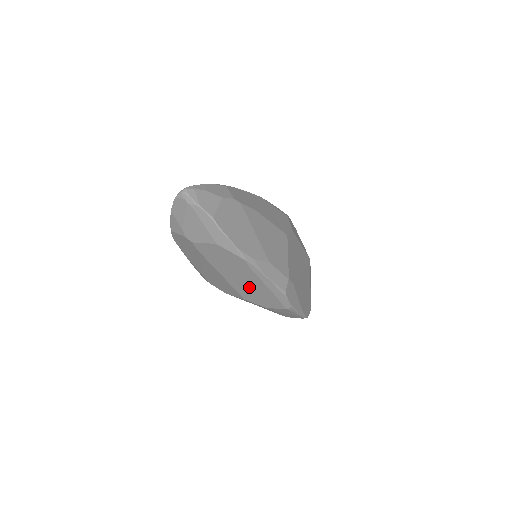
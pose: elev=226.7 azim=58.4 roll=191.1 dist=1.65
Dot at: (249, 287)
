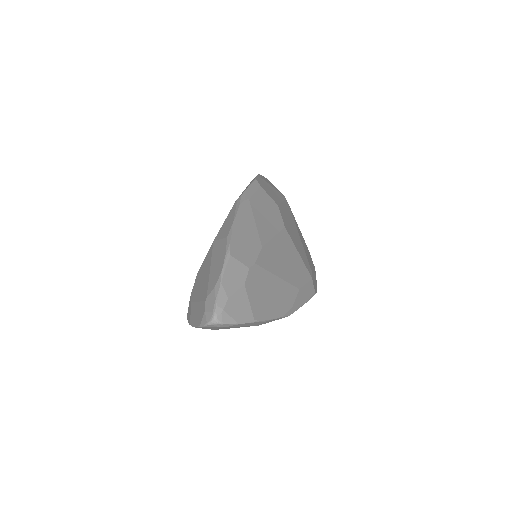
Dot at: occluded
